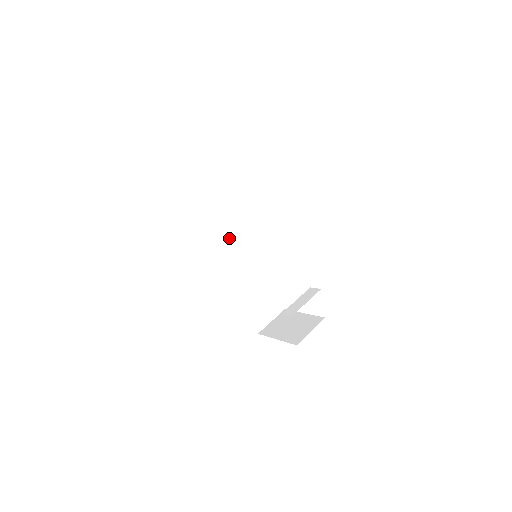
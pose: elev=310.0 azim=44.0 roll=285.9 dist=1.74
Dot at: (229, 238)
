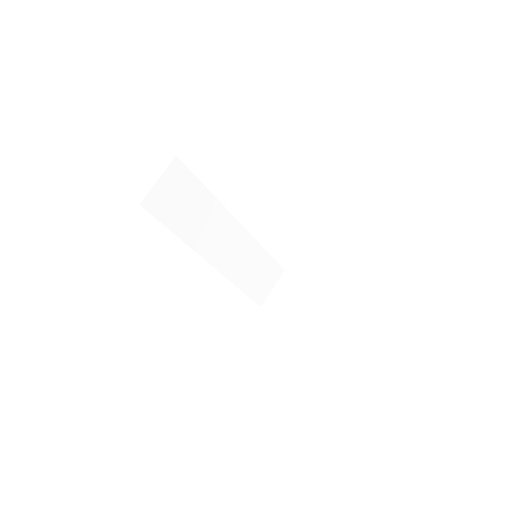
Dot at: (214, 226)
